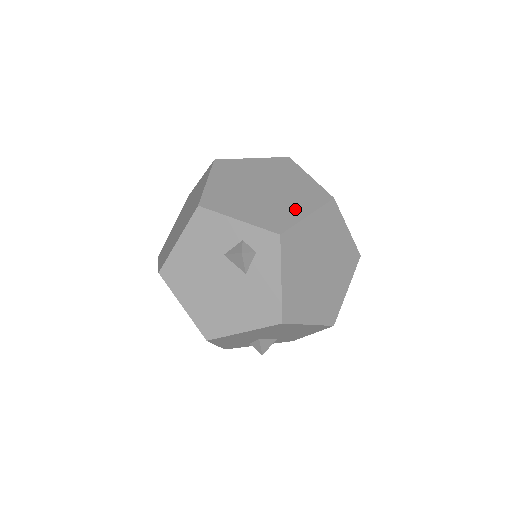
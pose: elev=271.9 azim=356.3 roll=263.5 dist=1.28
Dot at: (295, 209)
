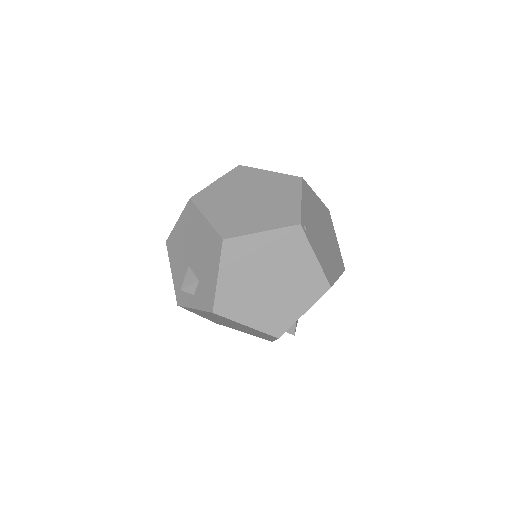
Dot at: occluded
